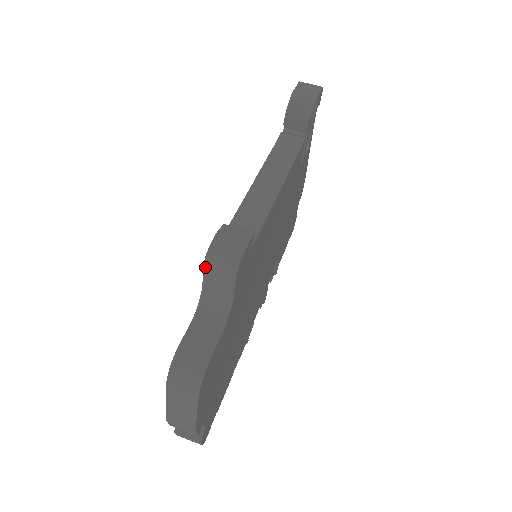
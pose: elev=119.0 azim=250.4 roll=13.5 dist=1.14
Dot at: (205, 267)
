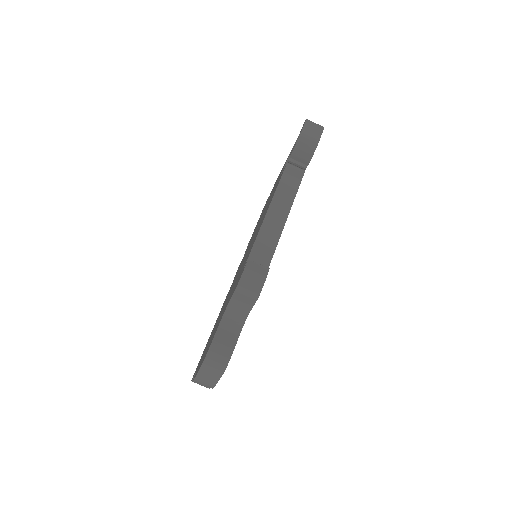
Dot at: (235, 293)
